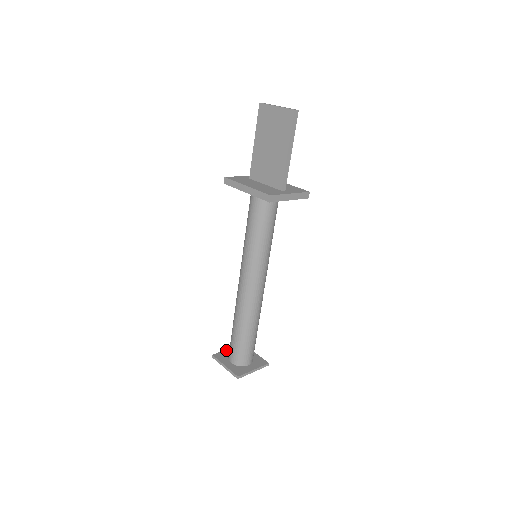
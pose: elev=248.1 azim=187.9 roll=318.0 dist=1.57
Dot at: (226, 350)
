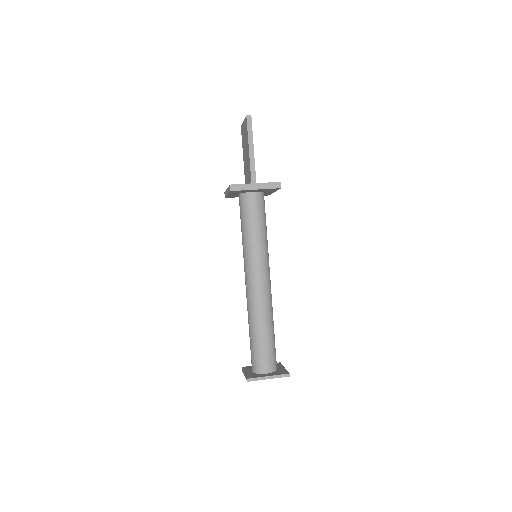
Dot at: occluded
